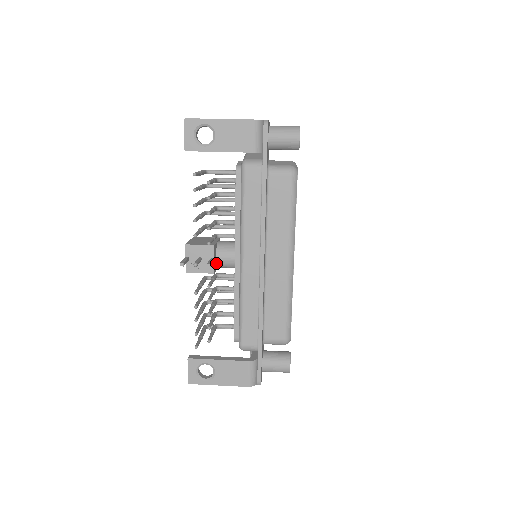
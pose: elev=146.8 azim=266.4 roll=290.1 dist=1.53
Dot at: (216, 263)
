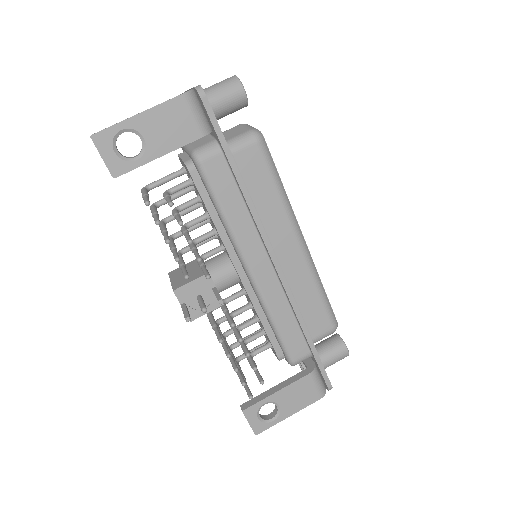
Dot at: occluded
